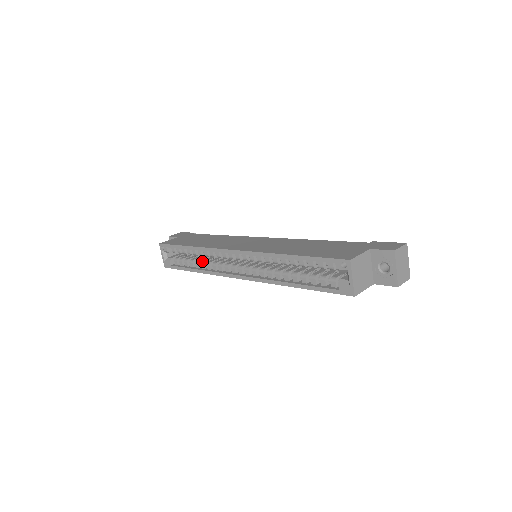
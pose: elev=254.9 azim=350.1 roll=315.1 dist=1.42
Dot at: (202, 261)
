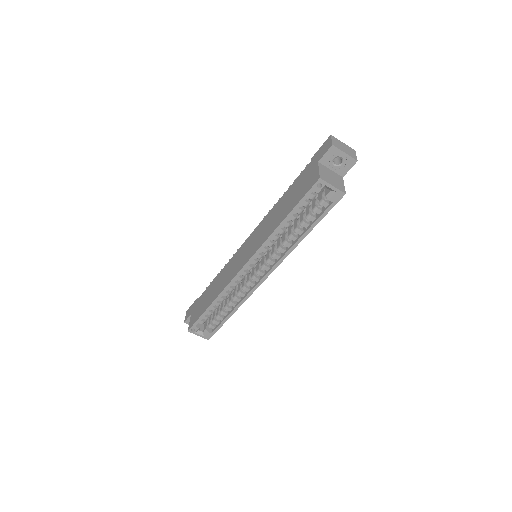
Dot at: (229, 302)
